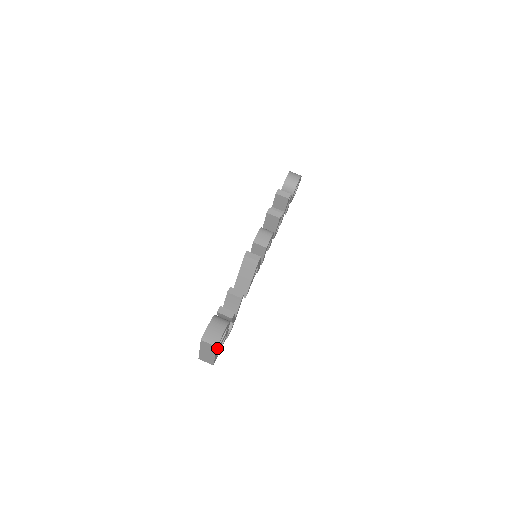
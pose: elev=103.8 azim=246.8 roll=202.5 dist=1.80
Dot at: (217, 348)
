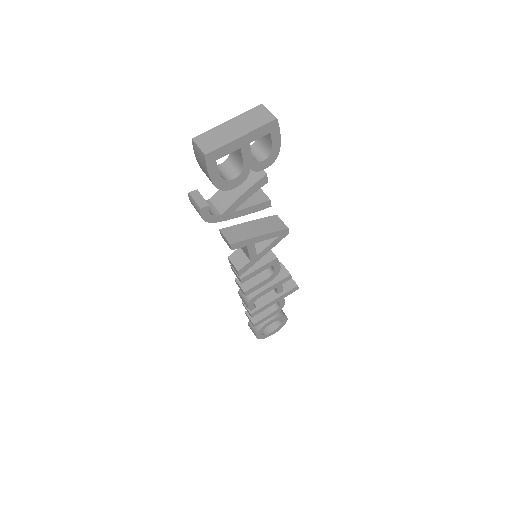
Dot at: (262, 130)
